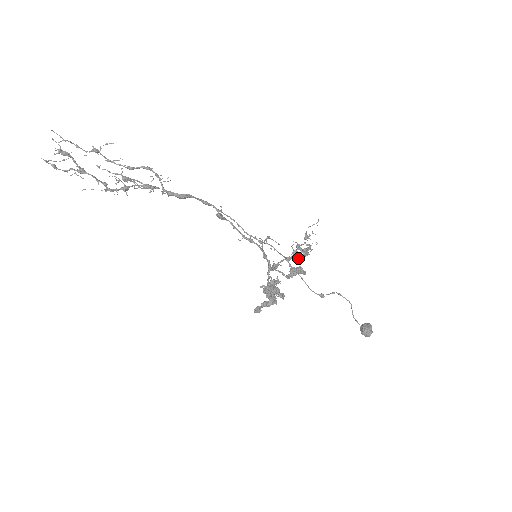
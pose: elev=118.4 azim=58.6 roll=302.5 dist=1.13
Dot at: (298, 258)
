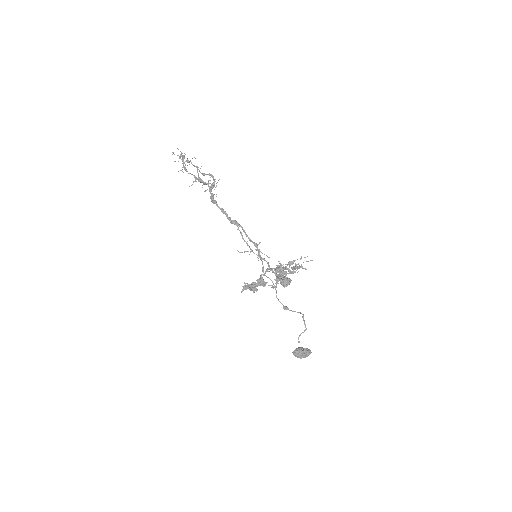
Dot at: occluded
